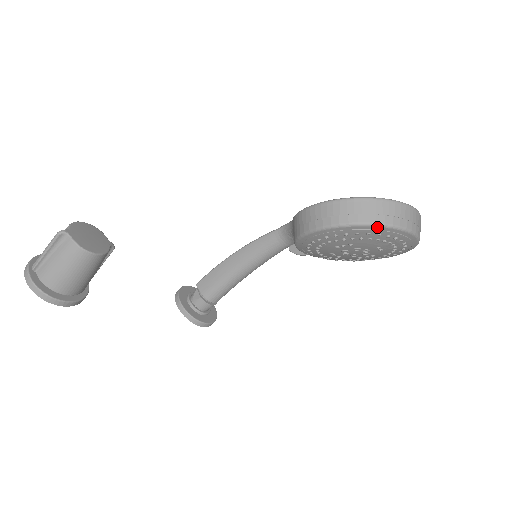
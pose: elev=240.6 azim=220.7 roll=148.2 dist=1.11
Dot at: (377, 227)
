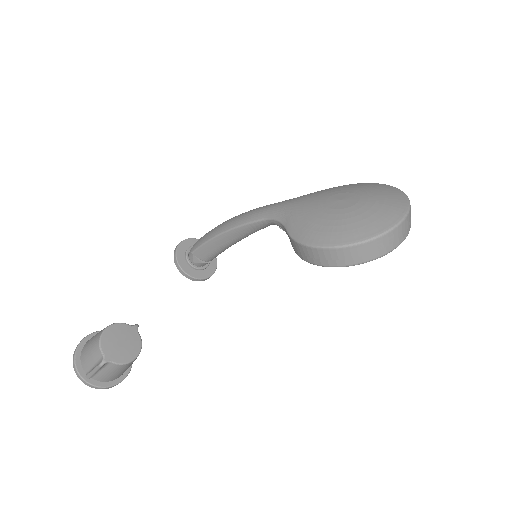
Dot at: (380, 257)
